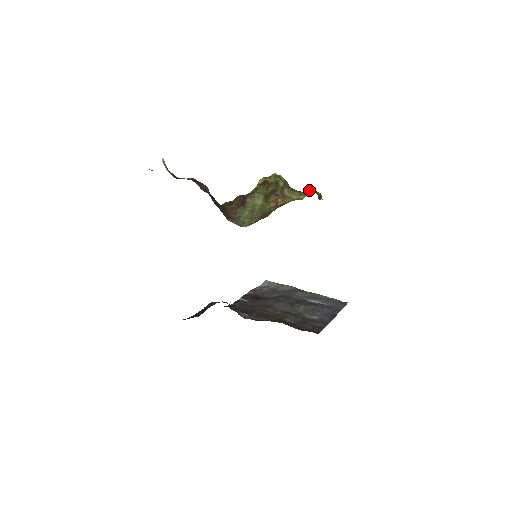
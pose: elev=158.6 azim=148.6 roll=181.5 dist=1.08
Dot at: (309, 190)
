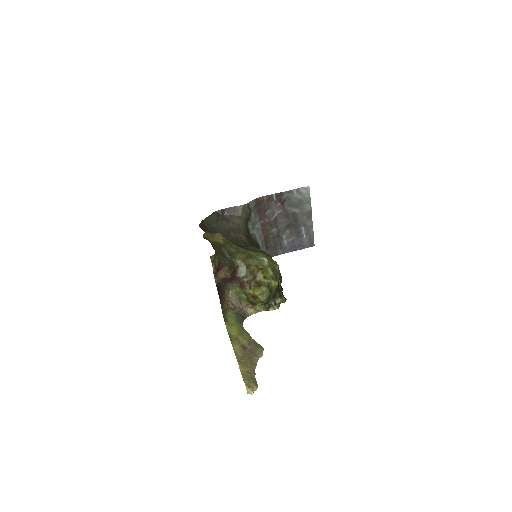
Dot at: (272, 308)
